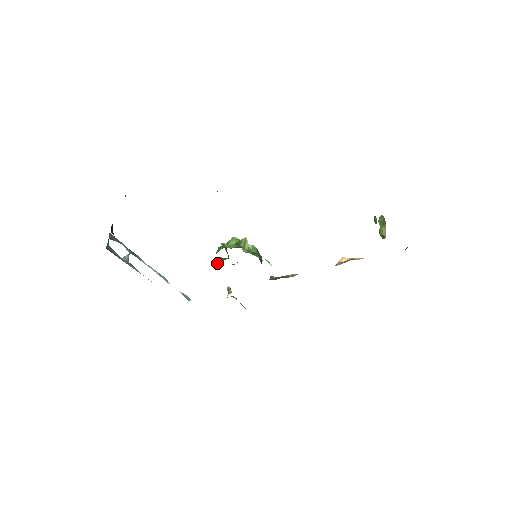
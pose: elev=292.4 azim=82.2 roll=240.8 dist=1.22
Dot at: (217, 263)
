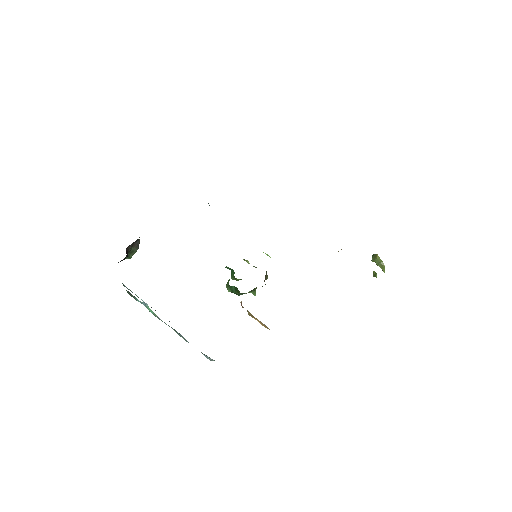
Dot at: (227, 289)
